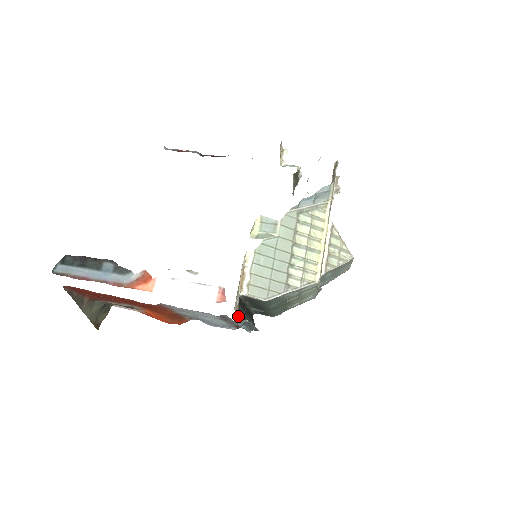
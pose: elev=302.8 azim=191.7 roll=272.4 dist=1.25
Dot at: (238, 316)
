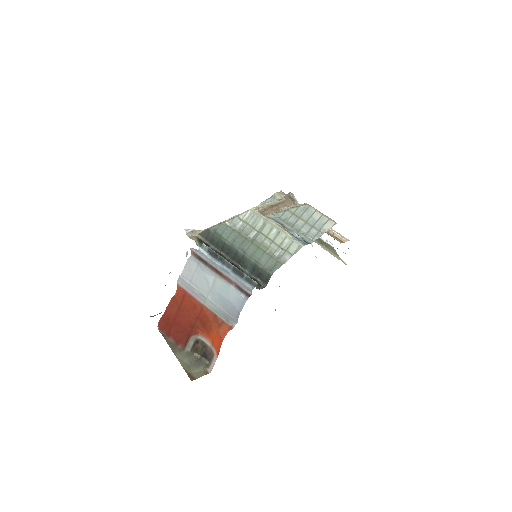
Dot at: (193, 241)
